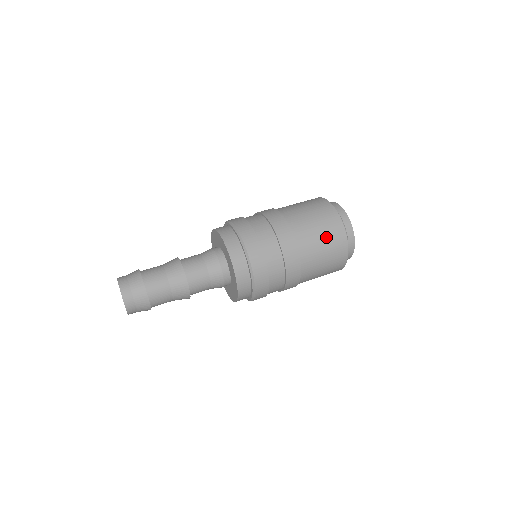
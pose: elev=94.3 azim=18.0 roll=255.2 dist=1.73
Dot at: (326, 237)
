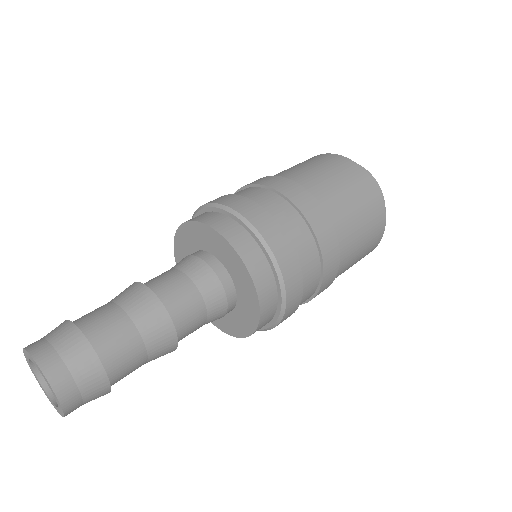
Dot at: (364, 252)
